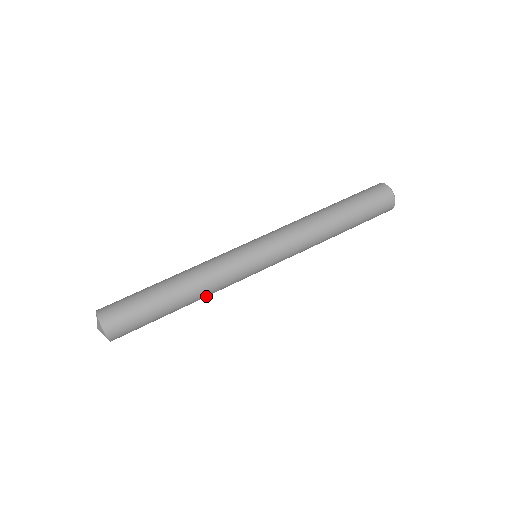
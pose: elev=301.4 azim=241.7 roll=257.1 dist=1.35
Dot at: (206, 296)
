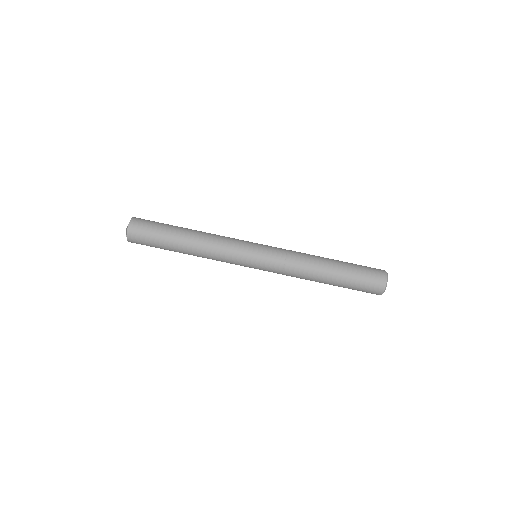
Dot at: occluded
